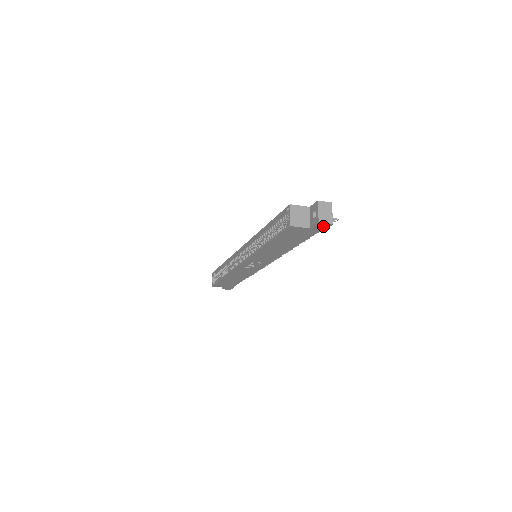
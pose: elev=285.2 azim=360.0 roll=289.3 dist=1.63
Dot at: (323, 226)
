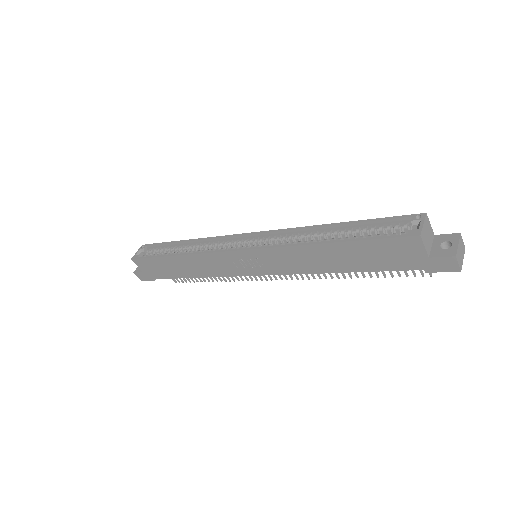
Dot at: (446, 265)
